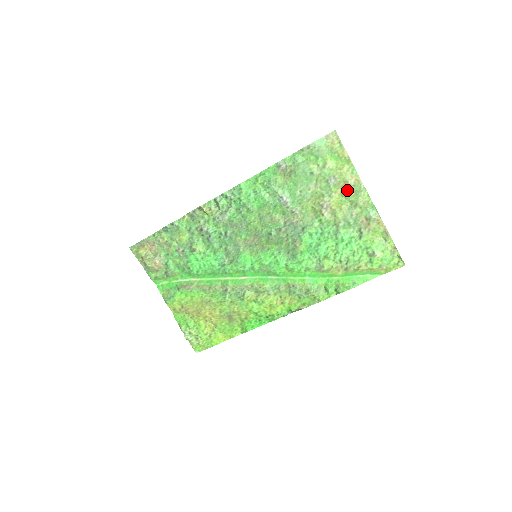
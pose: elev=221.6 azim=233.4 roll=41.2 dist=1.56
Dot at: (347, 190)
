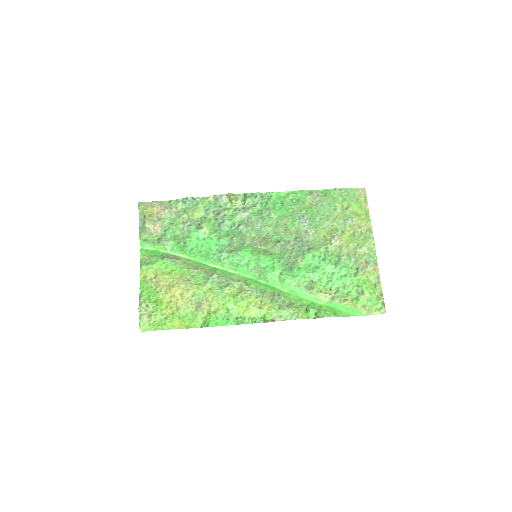
Dot at: (358, 233)
